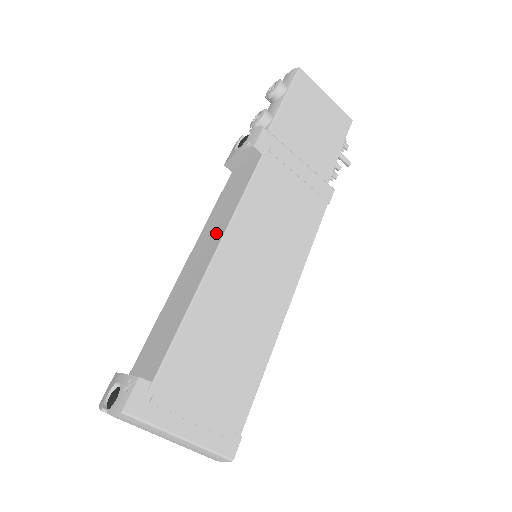
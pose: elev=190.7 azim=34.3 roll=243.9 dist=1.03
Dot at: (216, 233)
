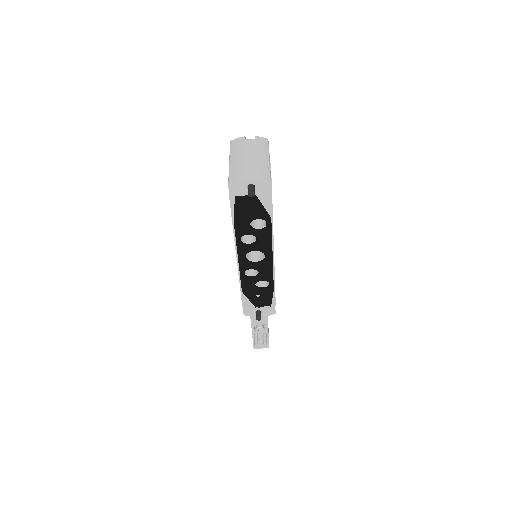
Dot at: occluded
